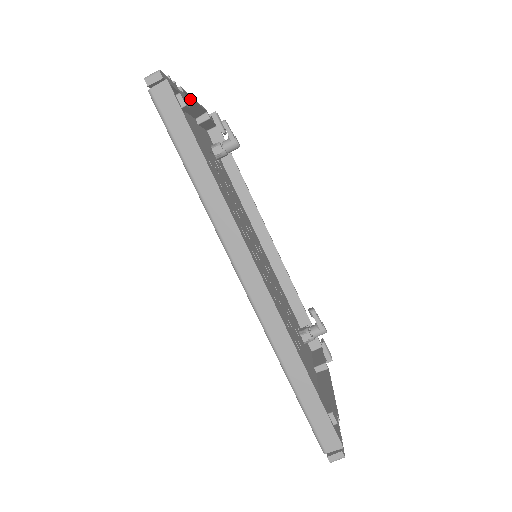
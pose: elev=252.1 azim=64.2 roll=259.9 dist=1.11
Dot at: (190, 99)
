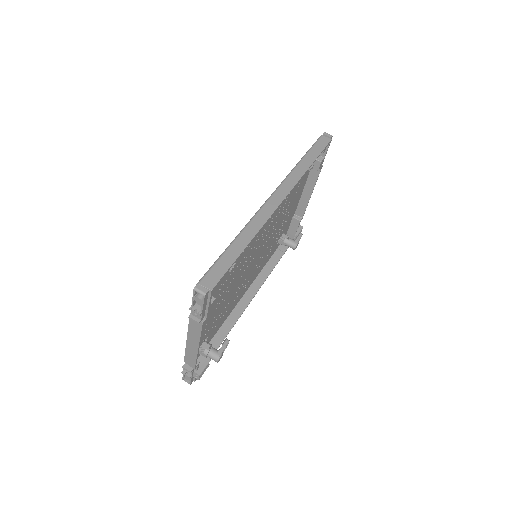
Dot at: (313, 186)
